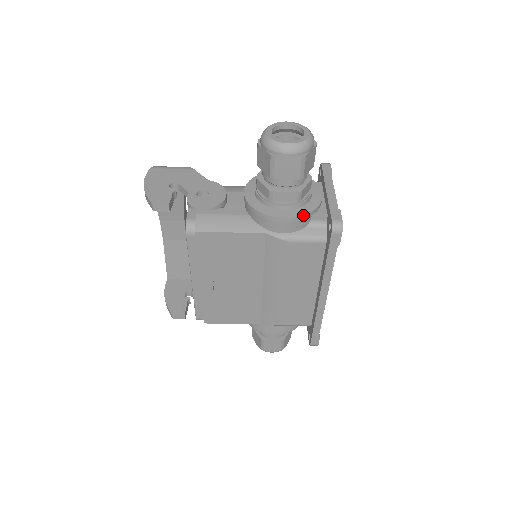
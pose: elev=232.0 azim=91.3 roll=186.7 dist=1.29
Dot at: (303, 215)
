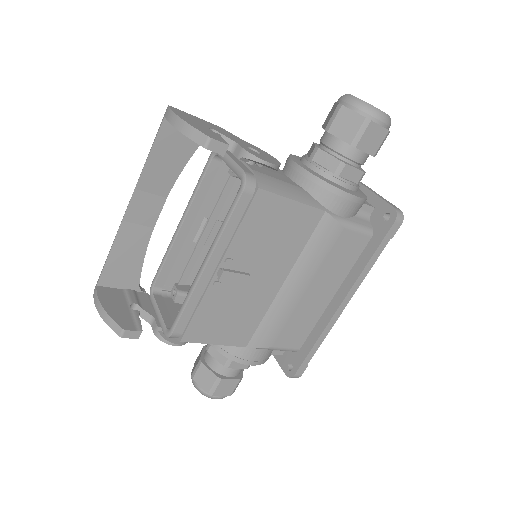
Dot at: (364, 198)
